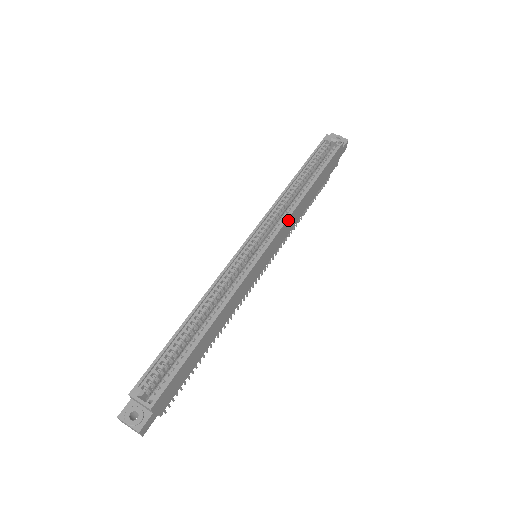
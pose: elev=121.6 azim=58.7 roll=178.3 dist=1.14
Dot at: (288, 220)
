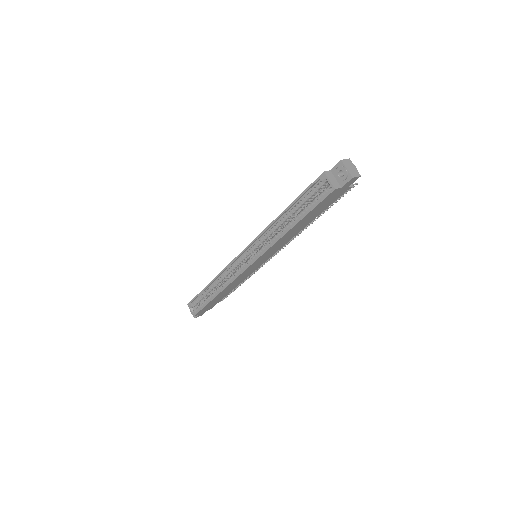
Dot at: (269, 250)
